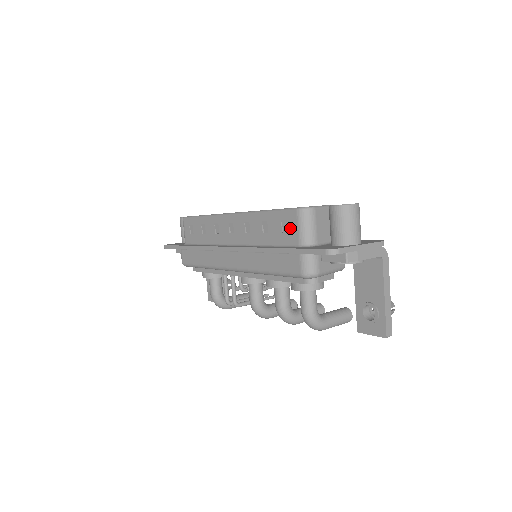
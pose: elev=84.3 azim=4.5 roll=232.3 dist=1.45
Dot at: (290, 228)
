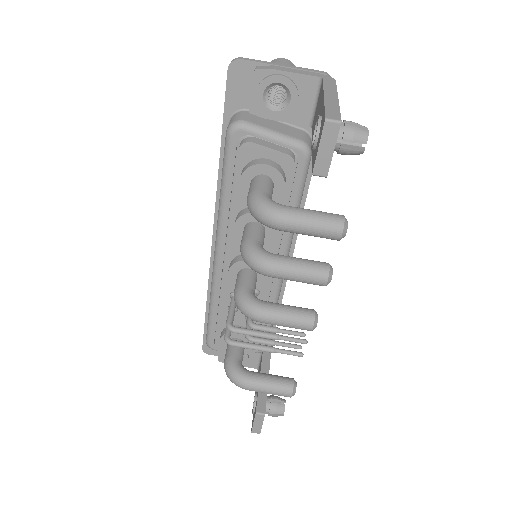
Dot at: occluded
